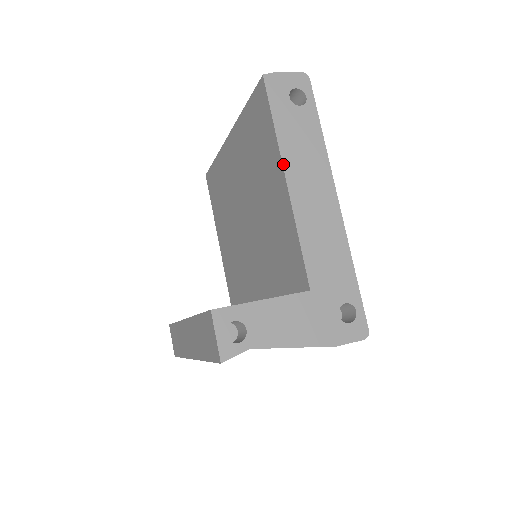
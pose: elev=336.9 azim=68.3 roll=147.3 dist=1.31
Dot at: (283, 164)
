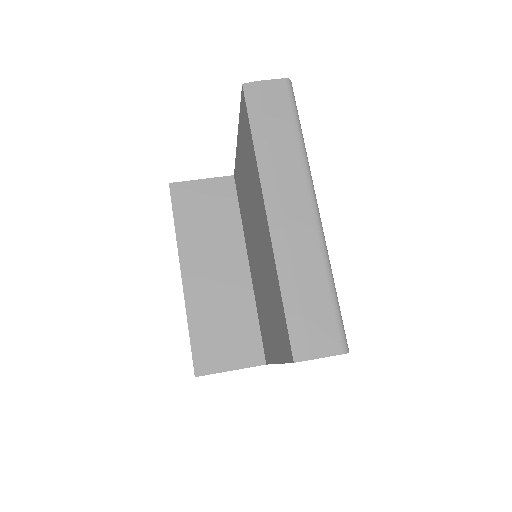
Dot at: occluded
